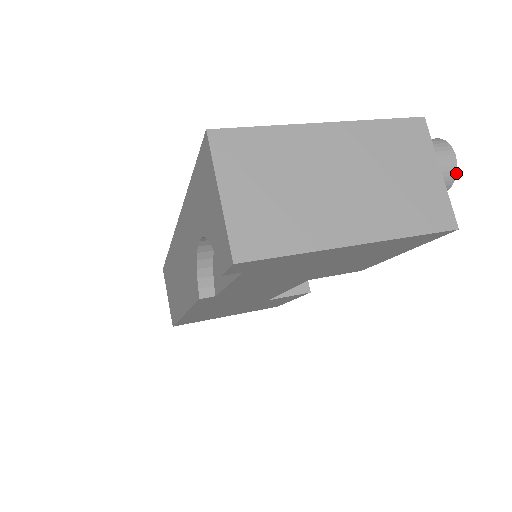
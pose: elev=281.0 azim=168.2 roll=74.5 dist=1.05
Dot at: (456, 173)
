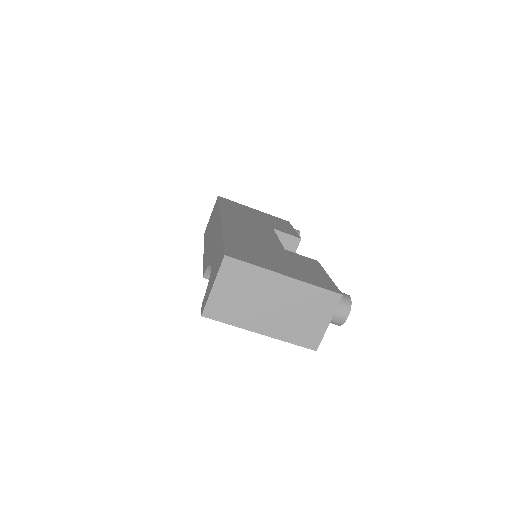
Dot at: occluded
